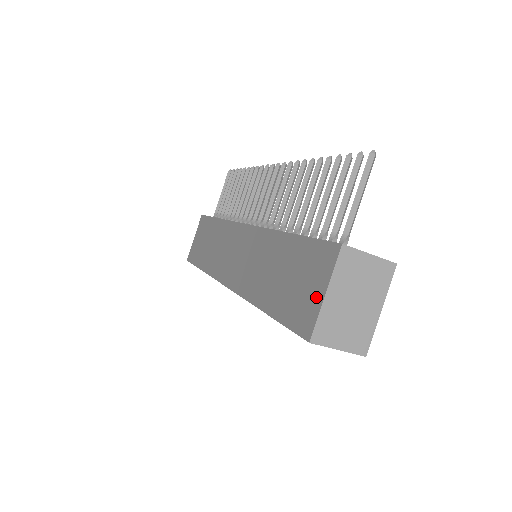
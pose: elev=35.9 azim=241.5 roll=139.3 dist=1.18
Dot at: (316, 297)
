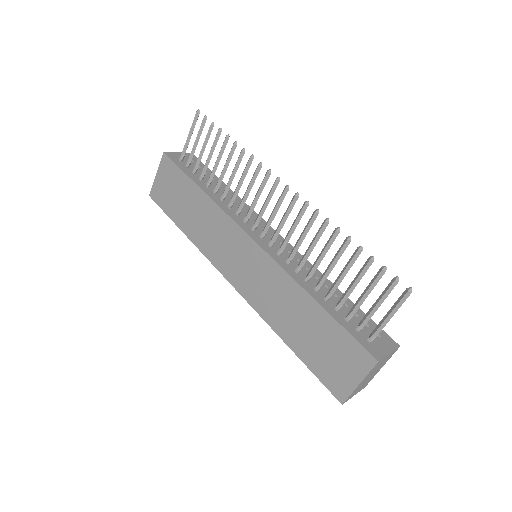
Dot at: (350, 380)
